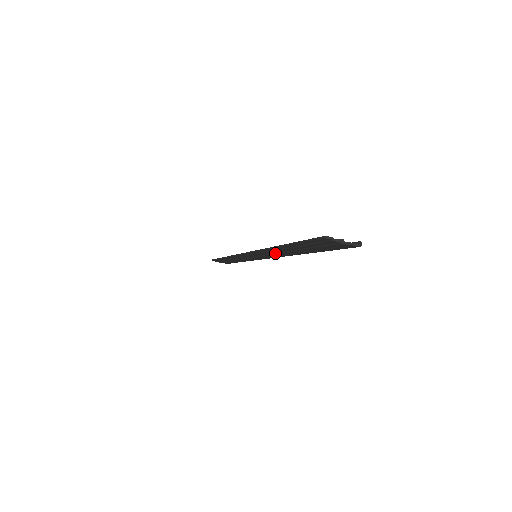
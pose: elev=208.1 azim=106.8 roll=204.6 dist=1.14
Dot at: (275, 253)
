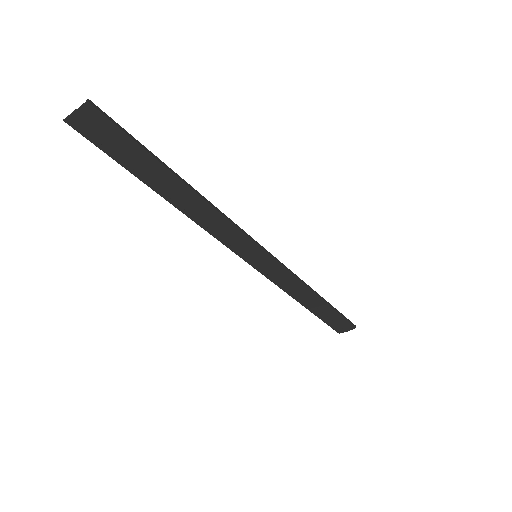
Dot at: (204, 218)
